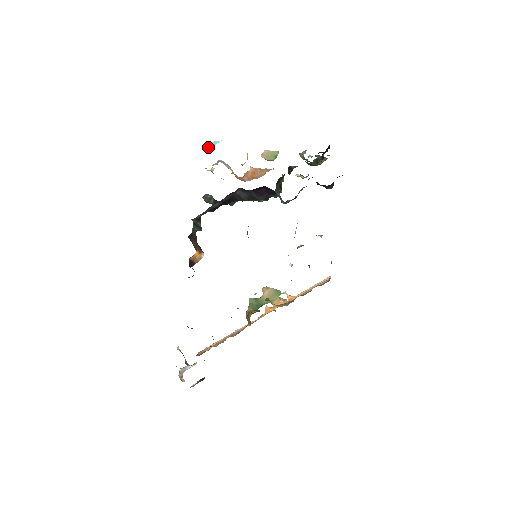
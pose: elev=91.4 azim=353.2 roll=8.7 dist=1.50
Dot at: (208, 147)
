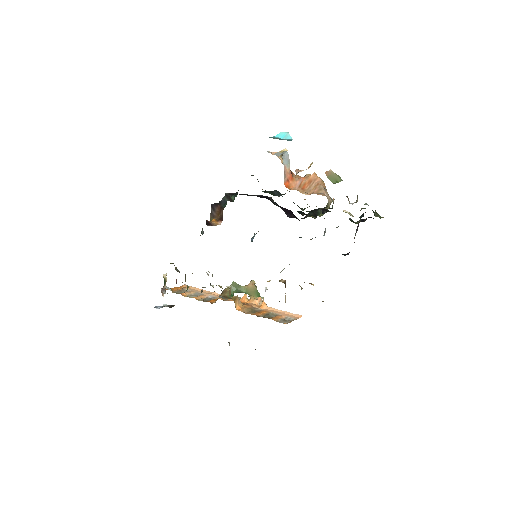
Dot at: (278, 136)
